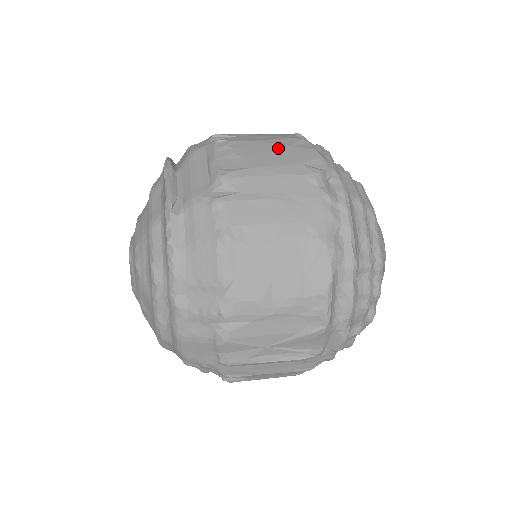
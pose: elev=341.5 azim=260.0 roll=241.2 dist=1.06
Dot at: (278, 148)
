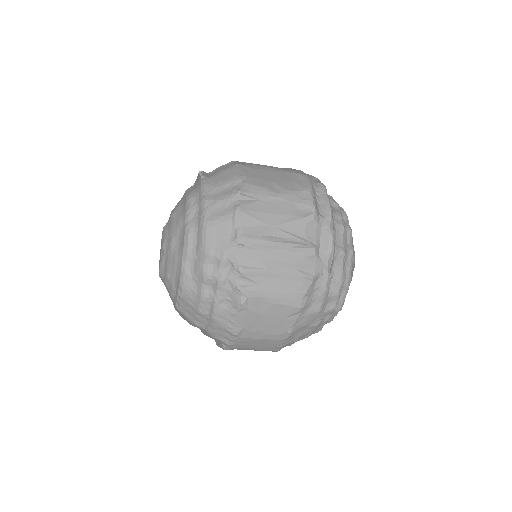
Dot at: occluded
